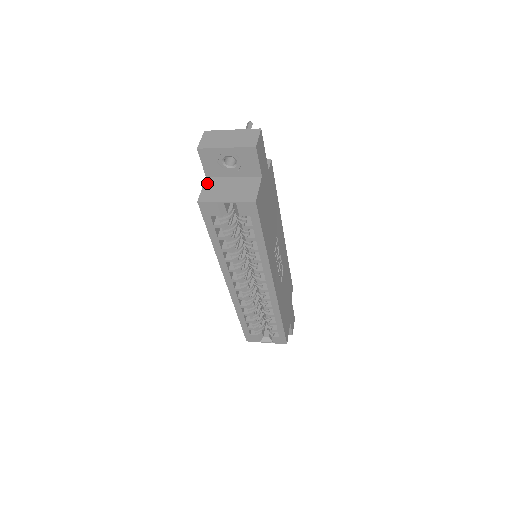
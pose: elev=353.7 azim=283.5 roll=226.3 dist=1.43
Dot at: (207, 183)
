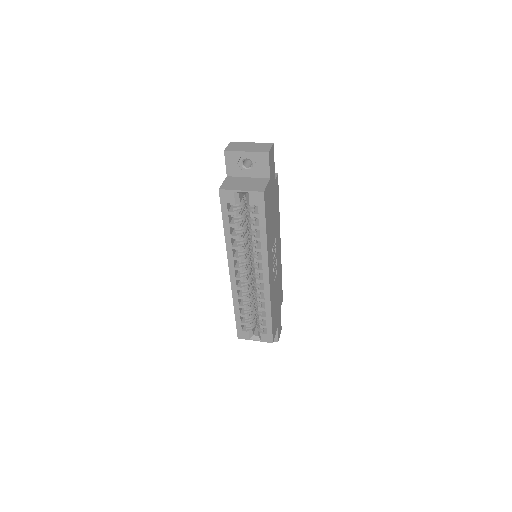
Dot at: (227, 179)
